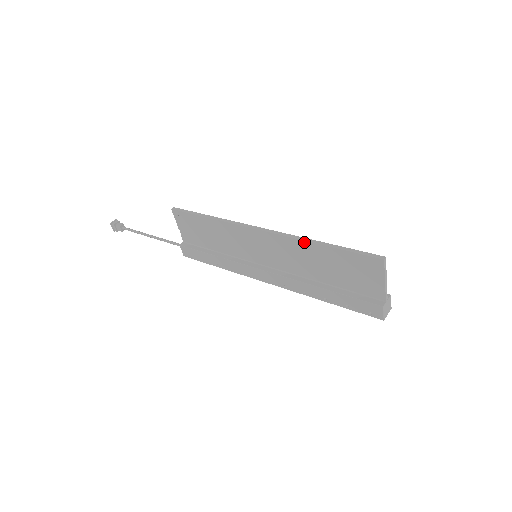
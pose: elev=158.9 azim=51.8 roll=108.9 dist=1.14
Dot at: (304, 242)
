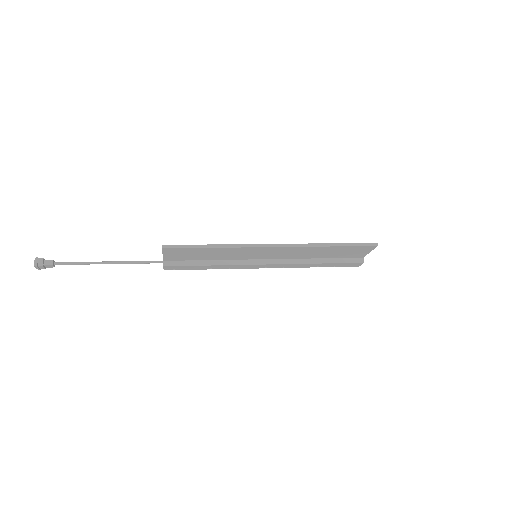
Dot at: (316, 247)
